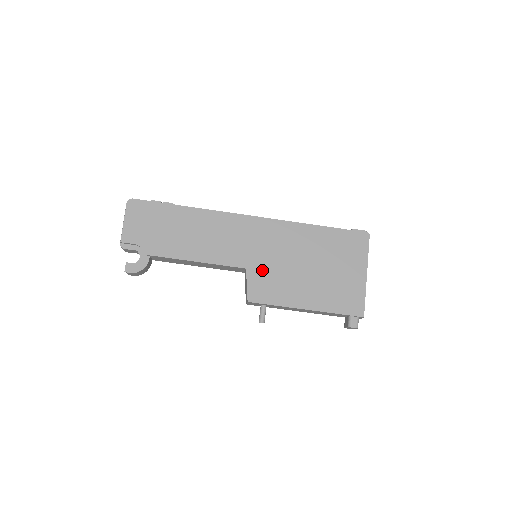
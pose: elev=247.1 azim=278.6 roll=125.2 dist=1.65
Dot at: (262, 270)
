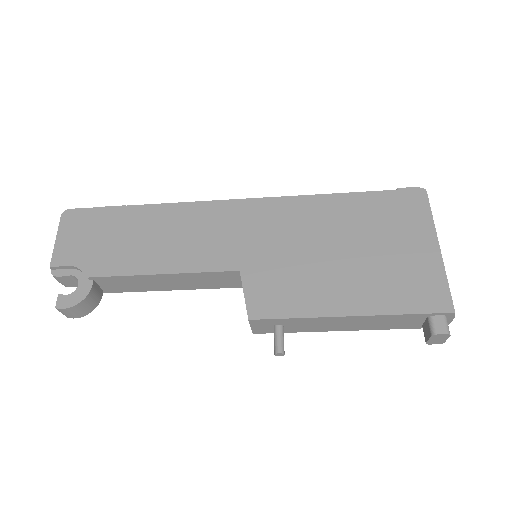
Dot at: (265, 268)
